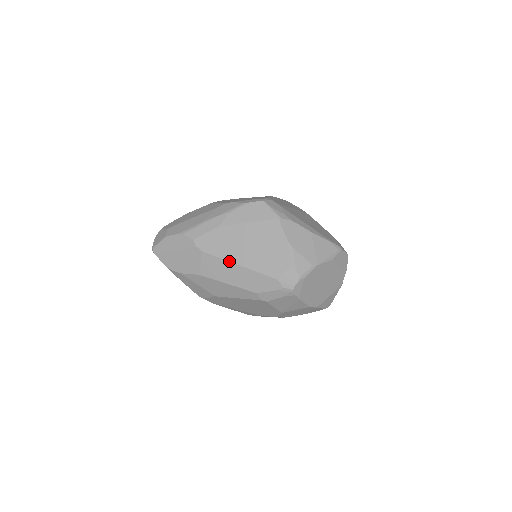
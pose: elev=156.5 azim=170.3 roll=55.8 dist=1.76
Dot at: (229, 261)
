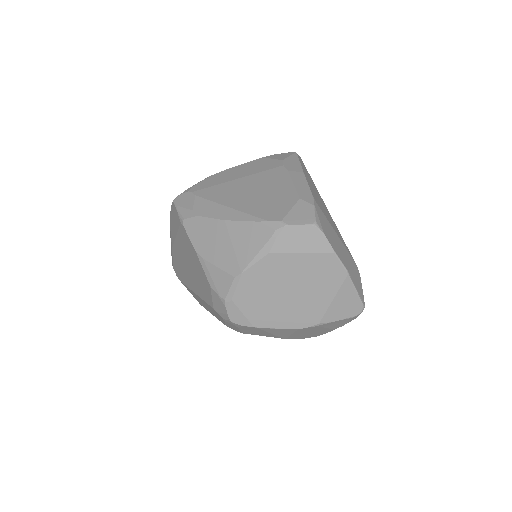
Dot at: (190, 289)
